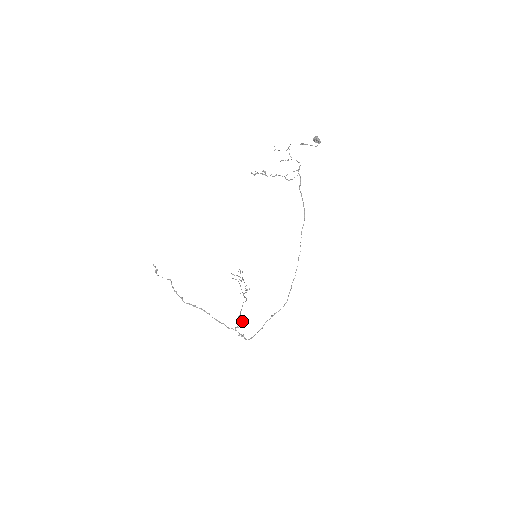
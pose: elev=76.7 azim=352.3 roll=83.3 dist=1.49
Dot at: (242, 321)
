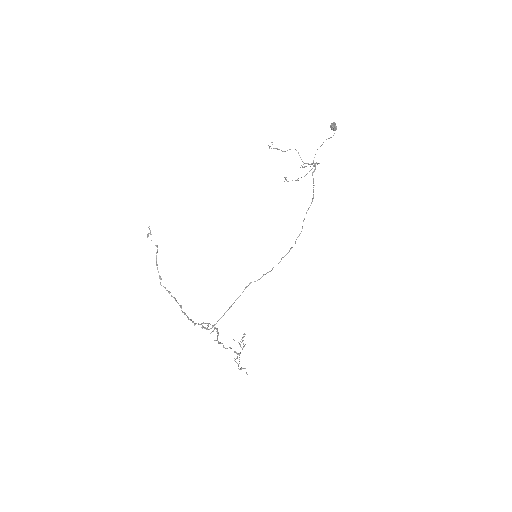
Dot at: (215, 327)
